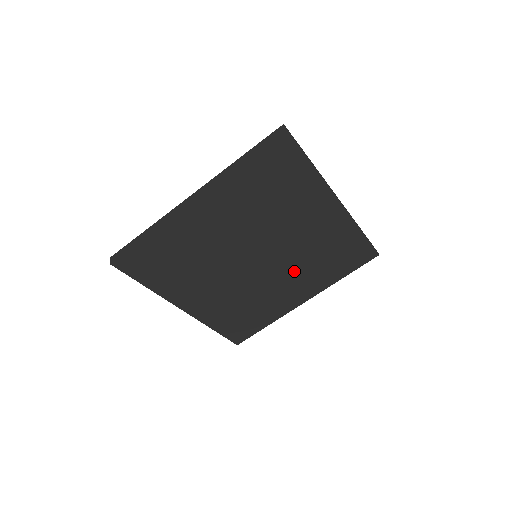
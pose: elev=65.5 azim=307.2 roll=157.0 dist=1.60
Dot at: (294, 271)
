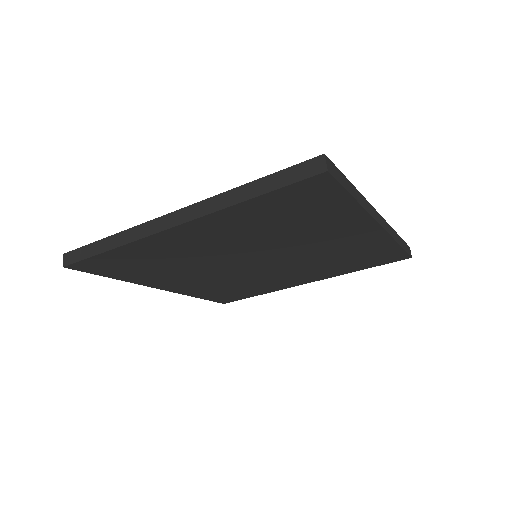
Dot at: (301, 267)
